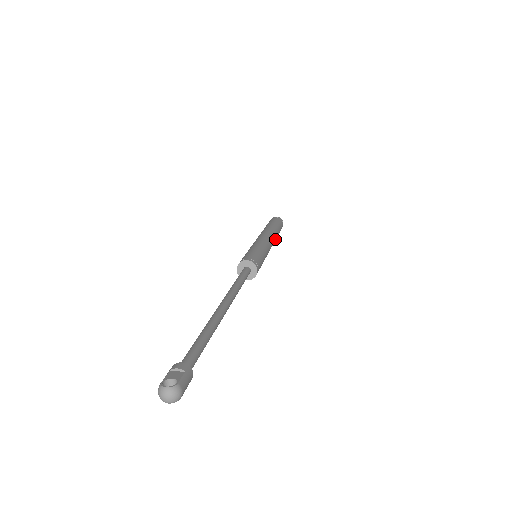
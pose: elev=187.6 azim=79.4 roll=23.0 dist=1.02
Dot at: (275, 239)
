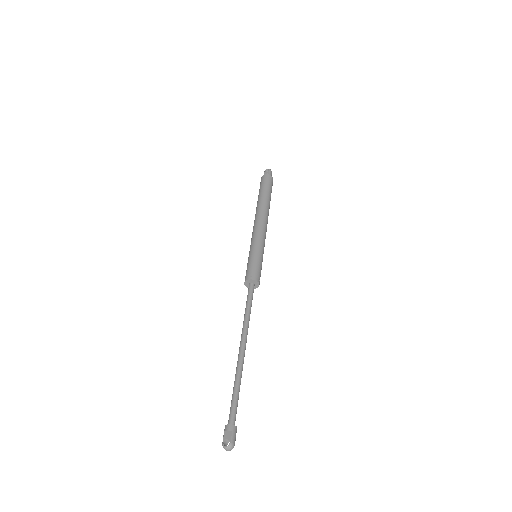
Dot at: (268, 214)
